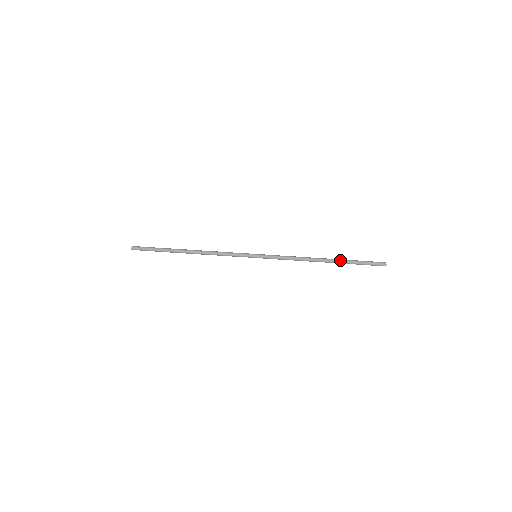
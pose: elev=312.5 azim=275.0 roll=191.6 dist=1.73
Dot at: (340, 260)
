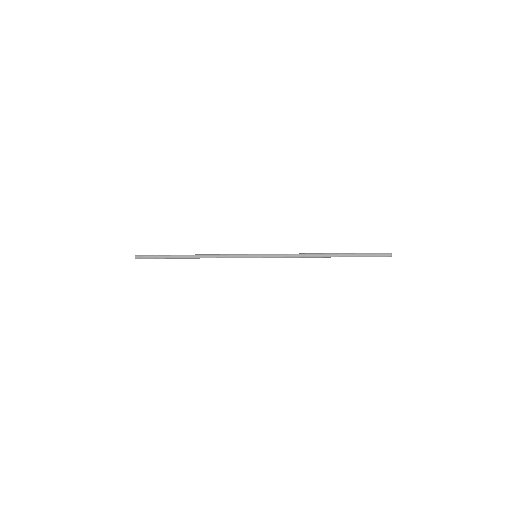
Dot at: (342, 253)
